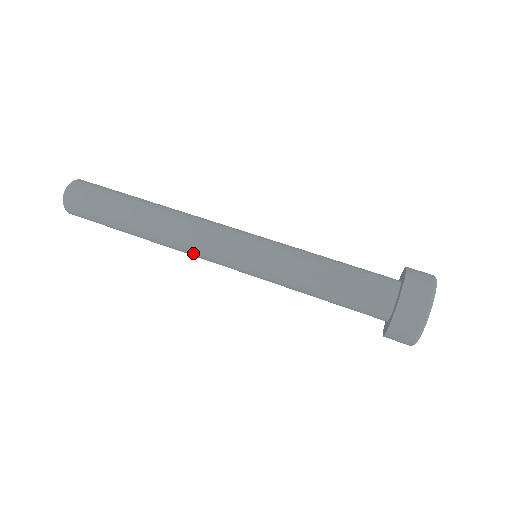
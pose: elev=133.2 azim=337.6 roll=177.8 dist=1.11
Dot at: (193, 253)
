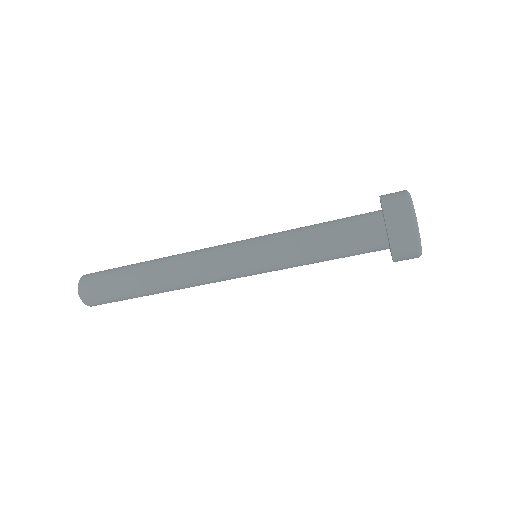
Dot at: (207, 283)
